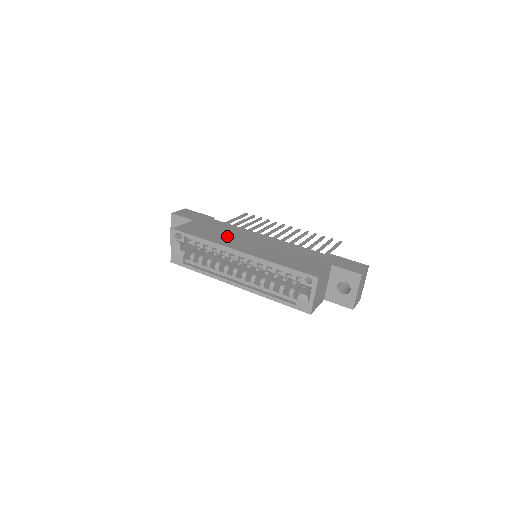
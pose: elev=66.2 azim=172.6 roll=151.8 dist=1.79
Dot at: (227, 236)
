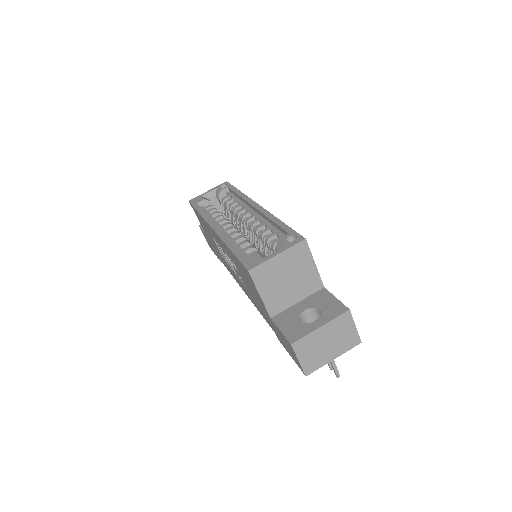
Dot at: occluded
